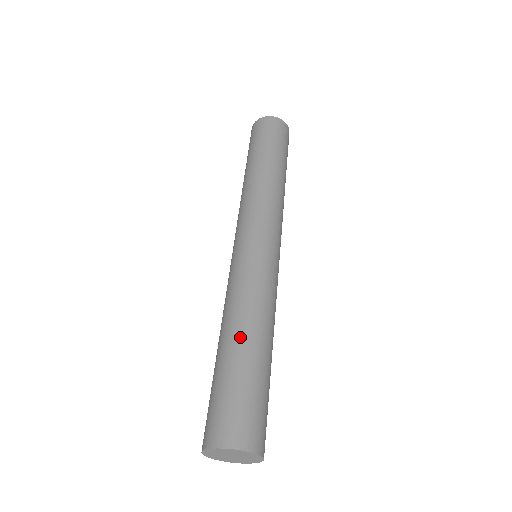
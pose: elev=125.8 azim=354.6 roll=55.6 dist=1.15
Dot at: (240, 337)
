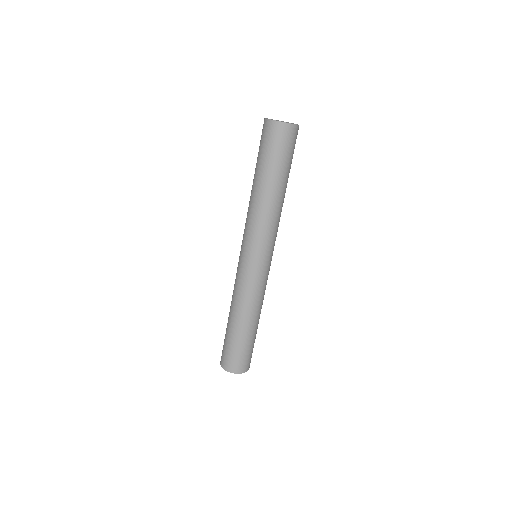
Dot at: (248, 324)
